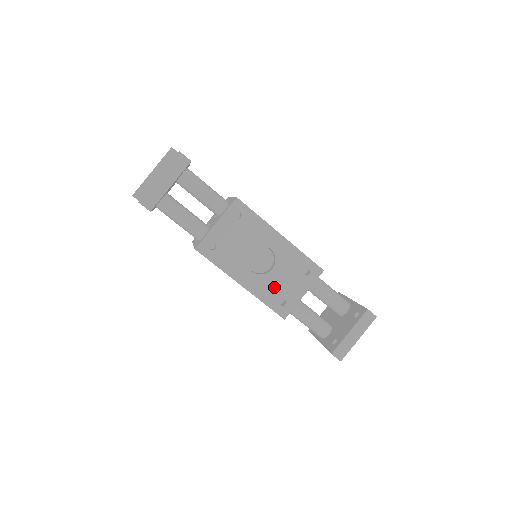
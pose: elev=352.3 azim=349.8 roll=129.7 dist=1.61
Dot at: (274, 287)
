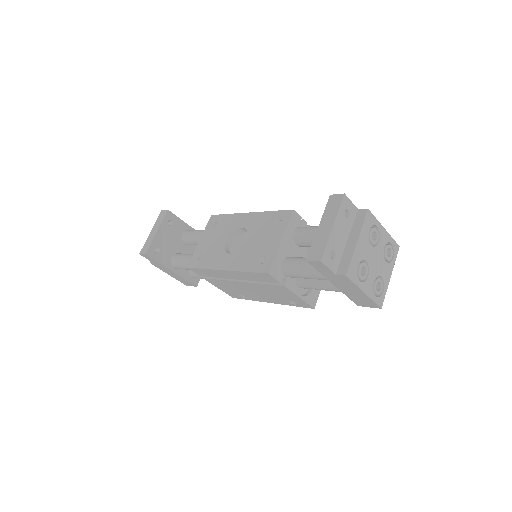
Dot at: (252, 253)
